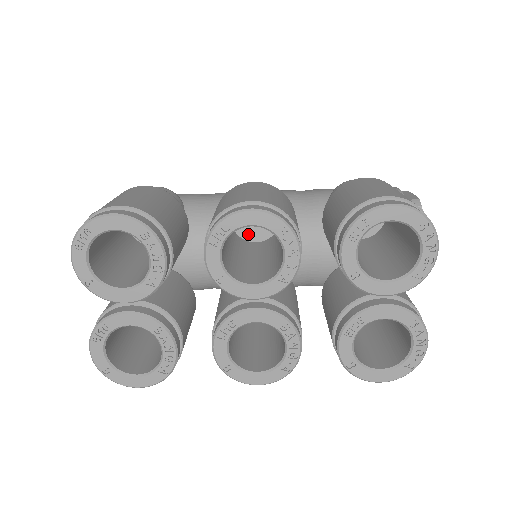
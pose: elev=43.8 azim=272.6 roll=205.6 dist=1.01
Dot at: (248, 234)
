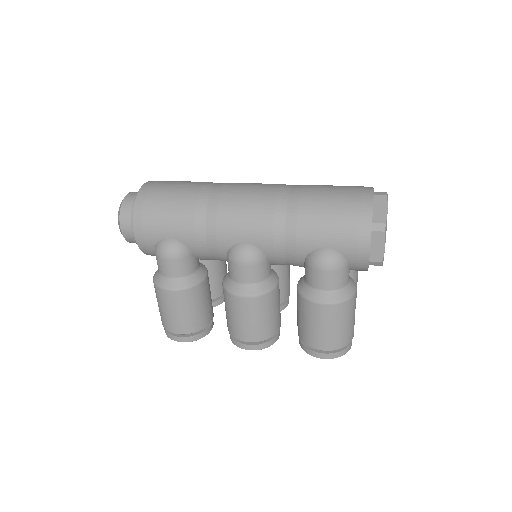
Dot at: occluded
